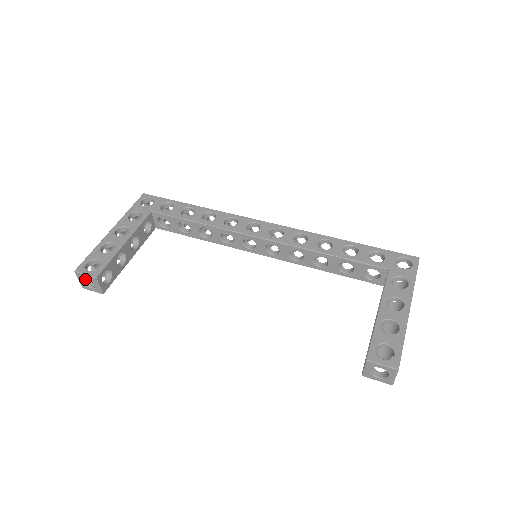
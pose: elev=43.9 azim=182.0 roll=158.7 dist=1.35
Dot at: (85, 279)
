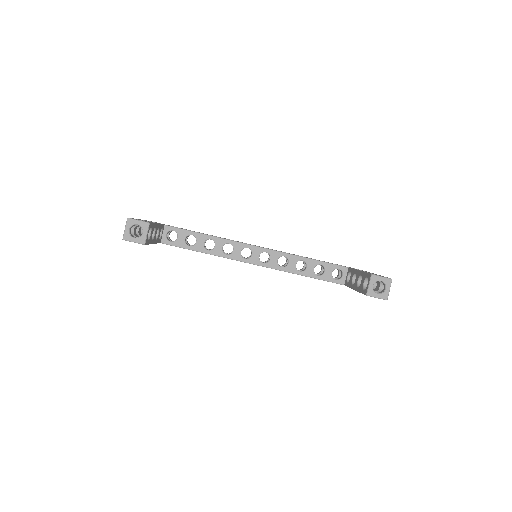
Dot at: (130, 231)
